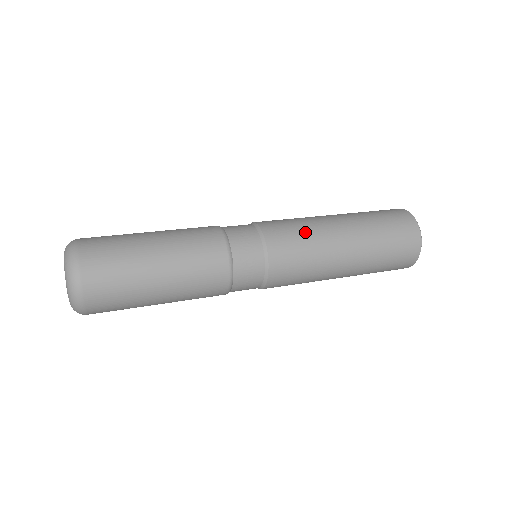
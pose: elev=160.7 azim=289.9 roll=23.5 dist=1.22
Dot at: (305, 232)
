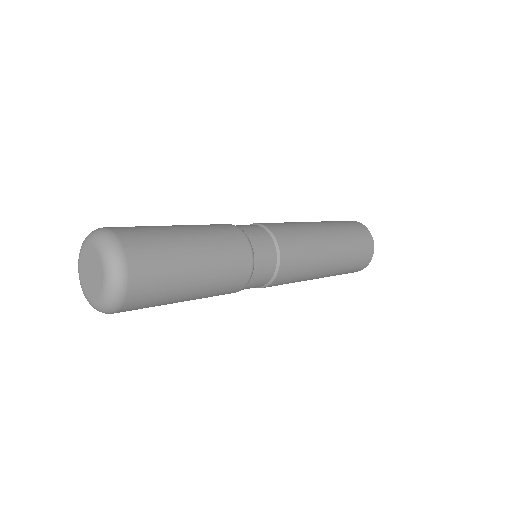
Dot at: (308, 255)
